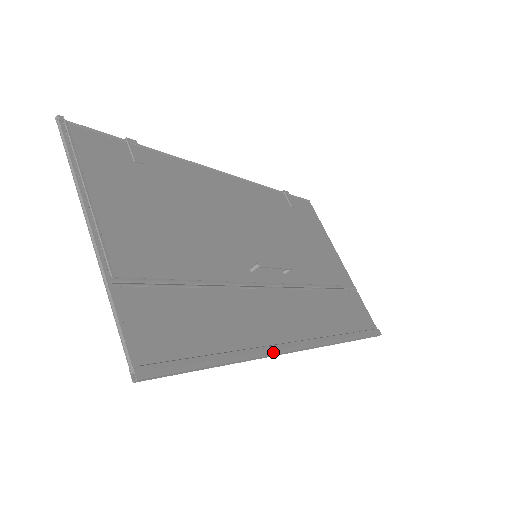
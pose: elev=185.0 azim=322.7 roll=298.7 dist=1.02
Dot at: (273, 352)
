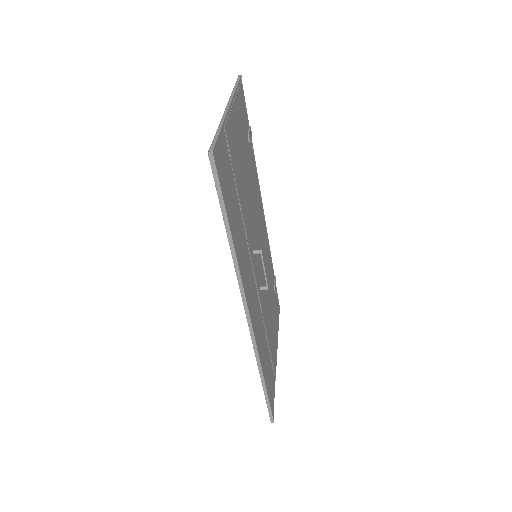
Dot at: (243, 284)
